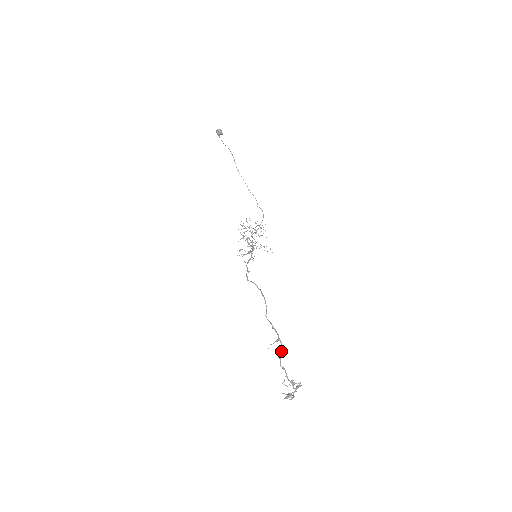
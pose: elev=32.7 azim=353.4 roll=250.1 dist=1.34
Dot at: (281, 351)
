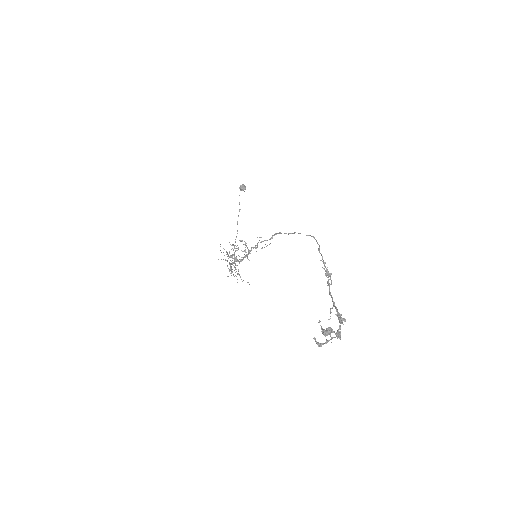
Dot at: (331, 284)
